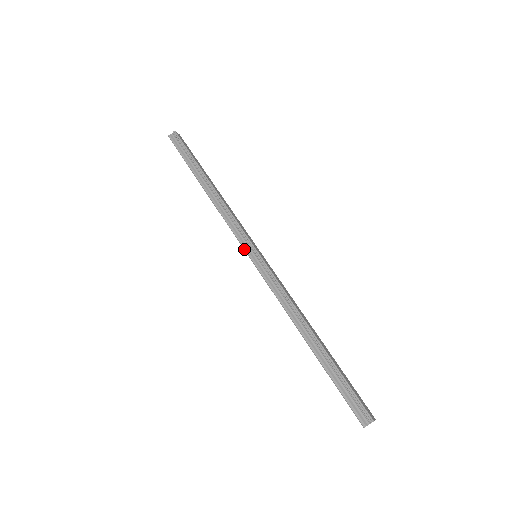
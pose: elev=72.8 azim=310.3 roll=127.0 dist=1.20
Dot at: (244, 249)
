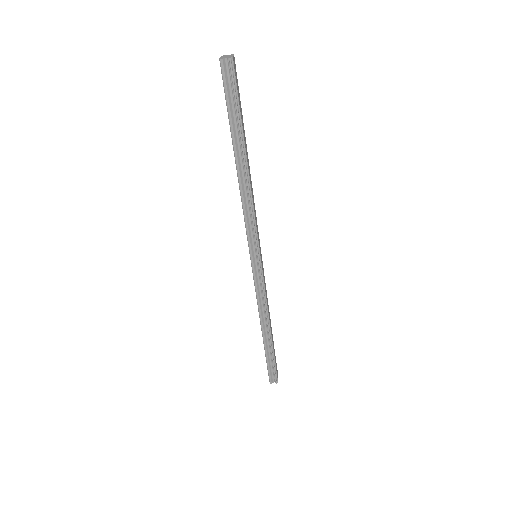
Dot at: (249, 251)
